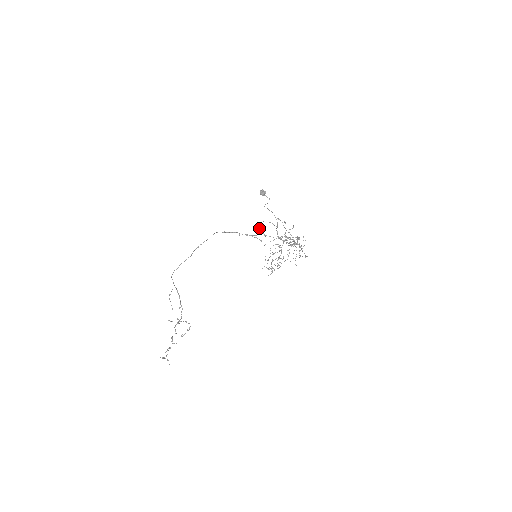
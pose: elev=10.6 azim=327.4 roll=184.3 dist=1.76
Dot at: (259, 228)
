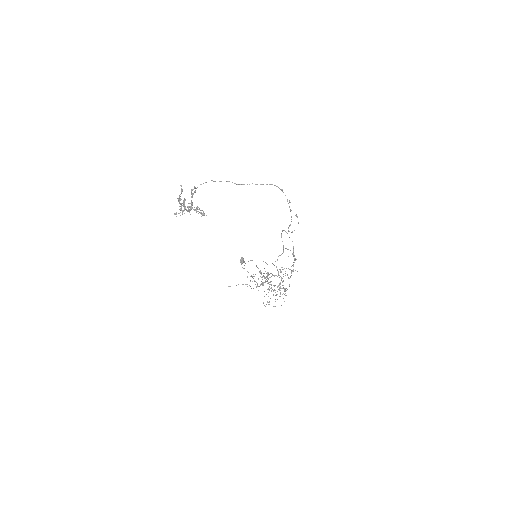
Dot at: (284, 230)
